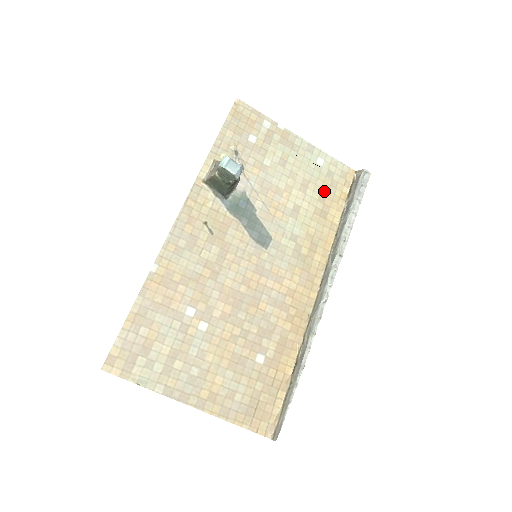
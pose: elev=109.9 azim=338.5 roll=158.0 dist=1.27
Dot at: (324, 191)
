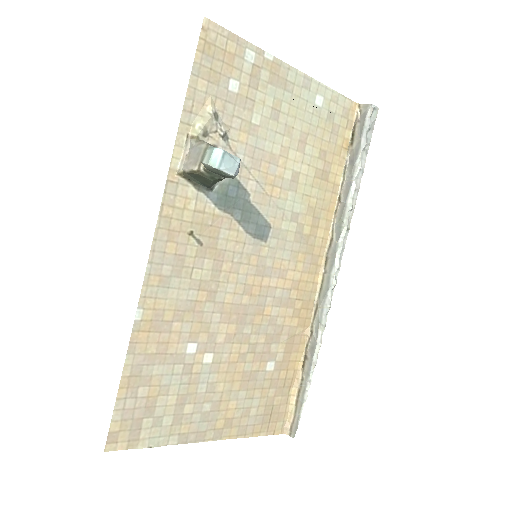
Dot at: (325, 143)
